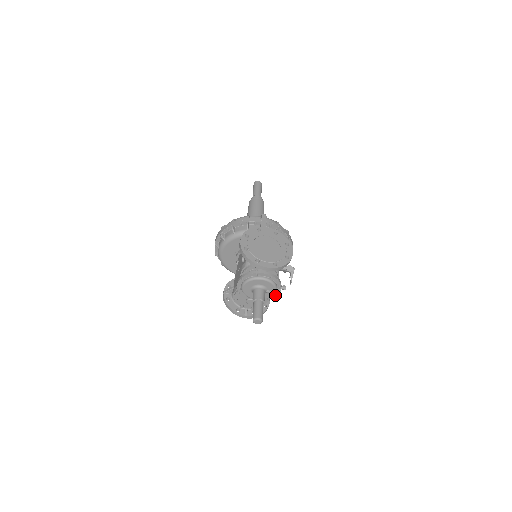
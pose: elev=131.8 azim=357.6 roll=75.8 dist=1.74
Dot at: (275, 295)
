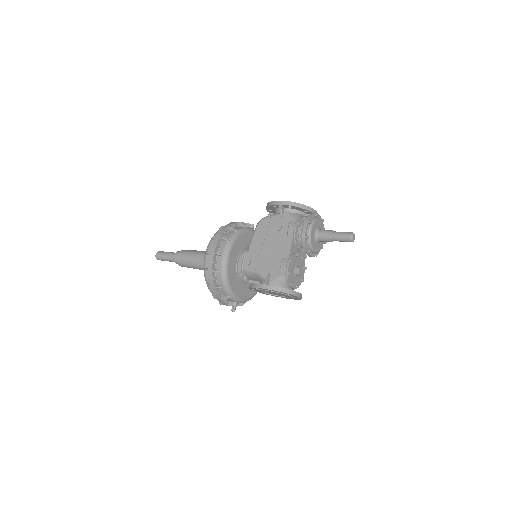
Dot at: (322, 246)
